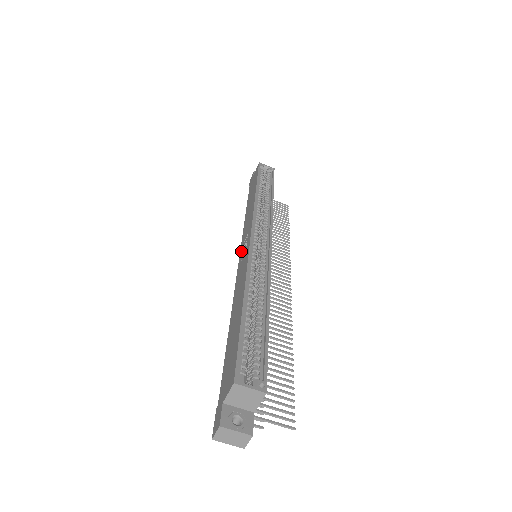
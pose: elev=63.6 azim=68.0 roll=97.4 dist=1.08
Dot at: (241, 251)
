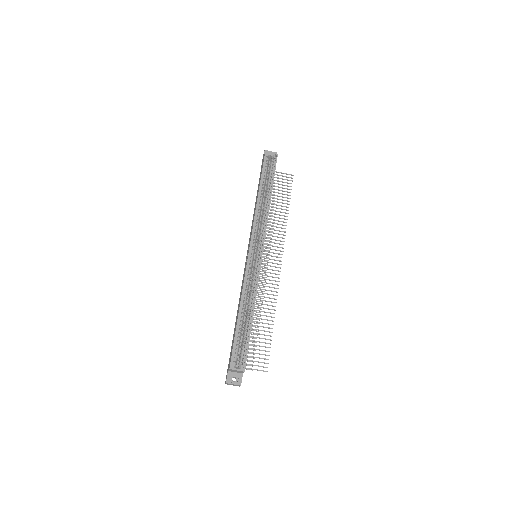
Dot at: (247, 252)
